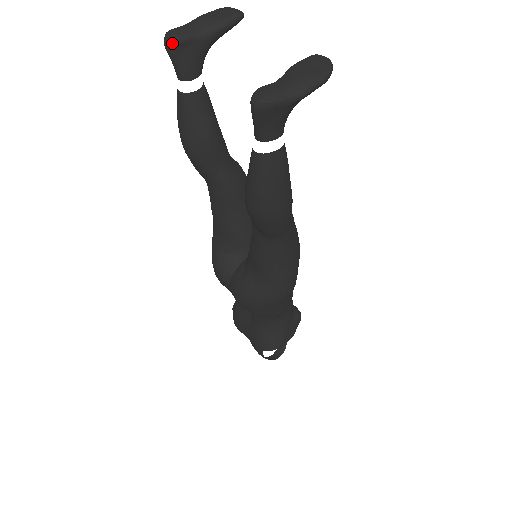
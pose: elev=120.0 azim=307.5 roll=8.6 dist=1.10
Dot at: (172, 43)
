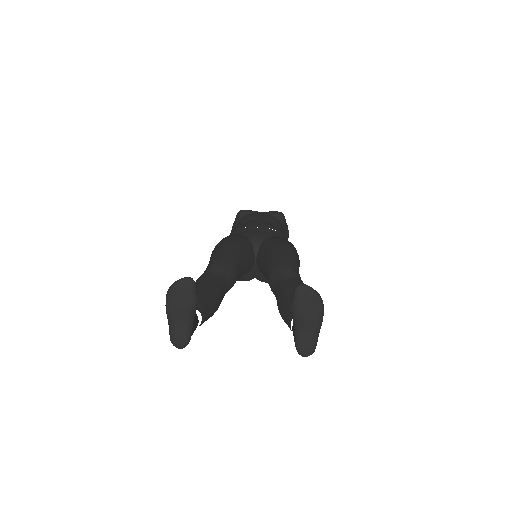
Dot at: occluded
